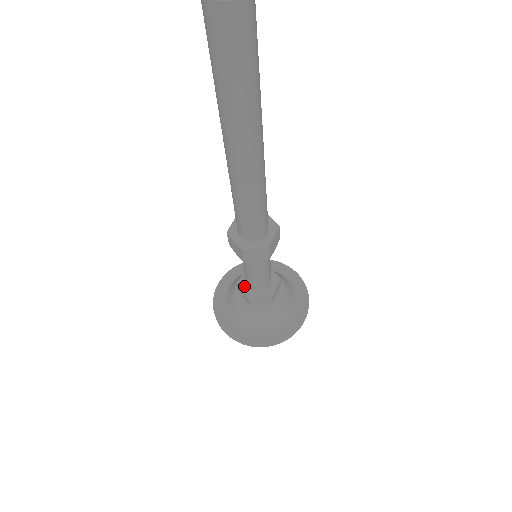
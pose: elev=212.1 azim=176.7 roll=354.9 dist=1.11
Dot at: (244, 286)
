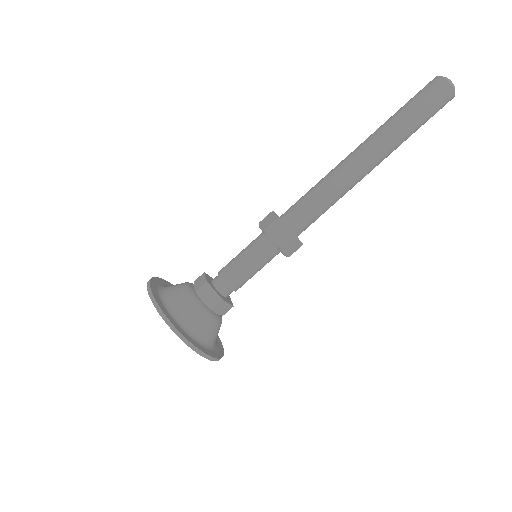
Dot at: (212, 286)
